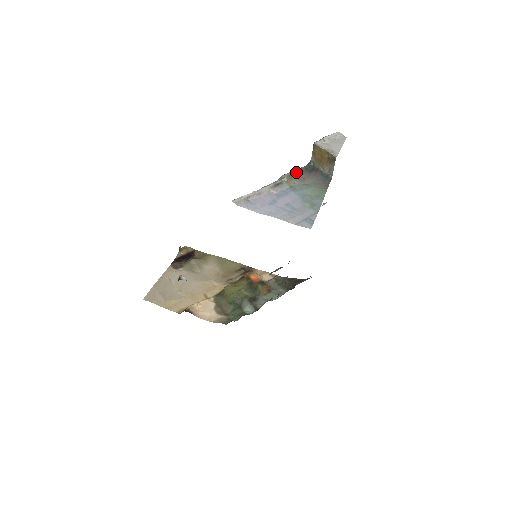
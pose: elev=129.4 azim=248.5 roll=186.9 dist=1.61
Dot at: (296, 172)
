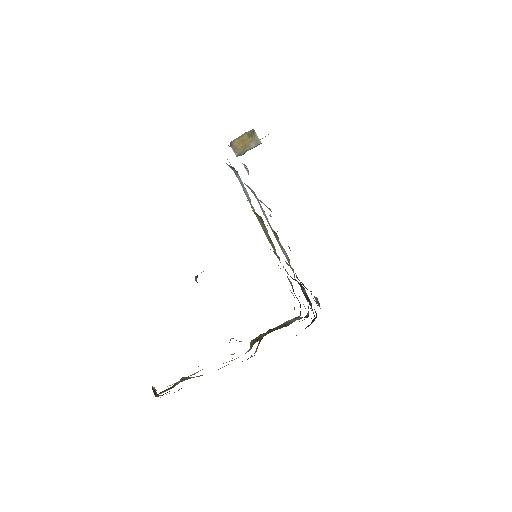
Dot at: occluded
